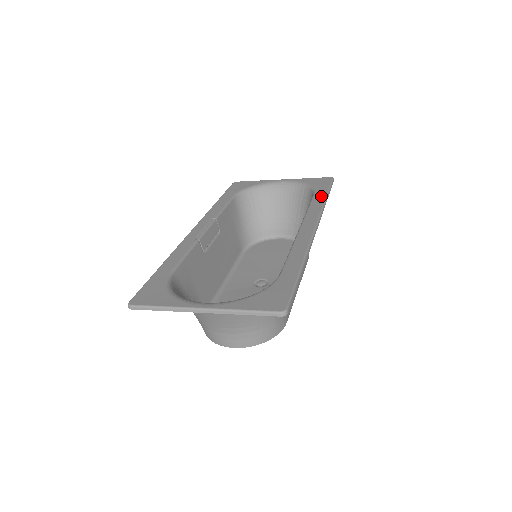
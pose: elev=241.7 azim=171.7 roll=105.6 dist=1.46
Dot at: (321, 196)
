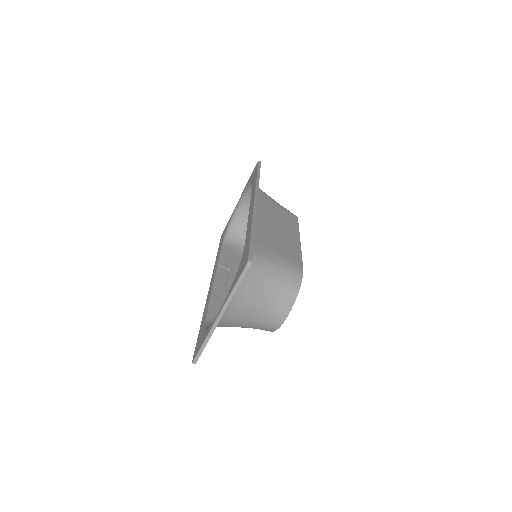
Dot at: (255, 179)
